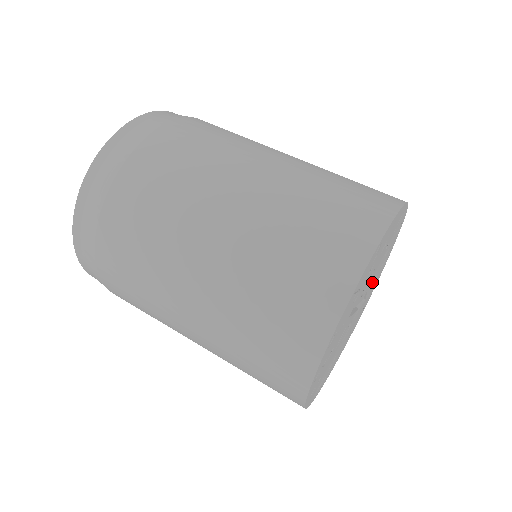
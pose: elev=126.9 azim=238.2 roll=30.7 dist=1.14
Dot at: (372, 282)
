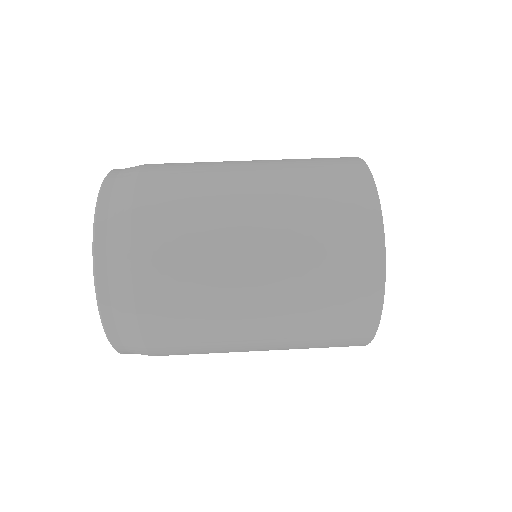
Dot at: occluded
